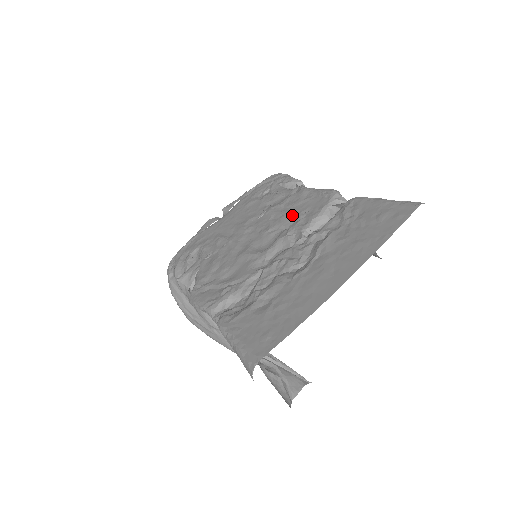
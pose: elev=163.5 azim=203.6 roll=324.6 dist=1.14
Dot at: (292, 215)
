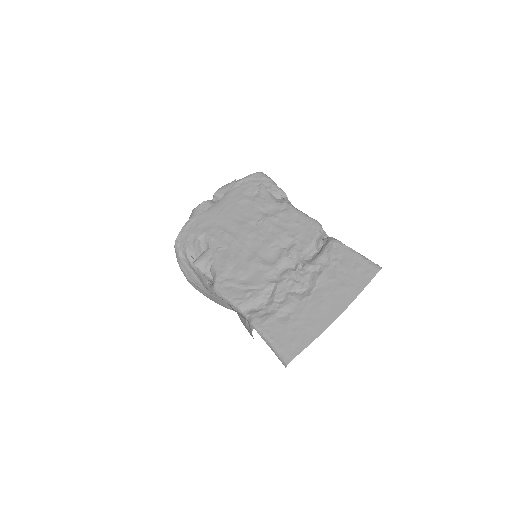
Dot at: (288, 236)
